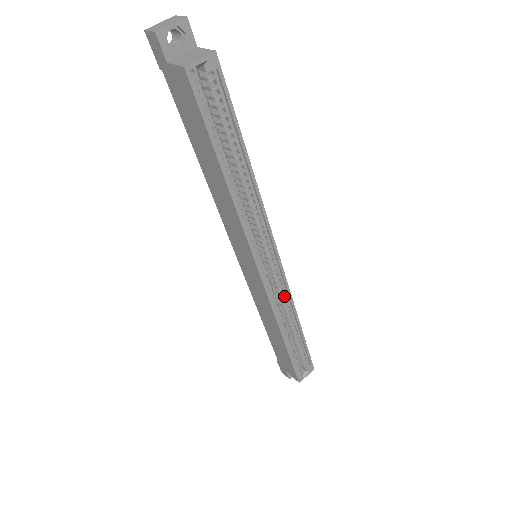
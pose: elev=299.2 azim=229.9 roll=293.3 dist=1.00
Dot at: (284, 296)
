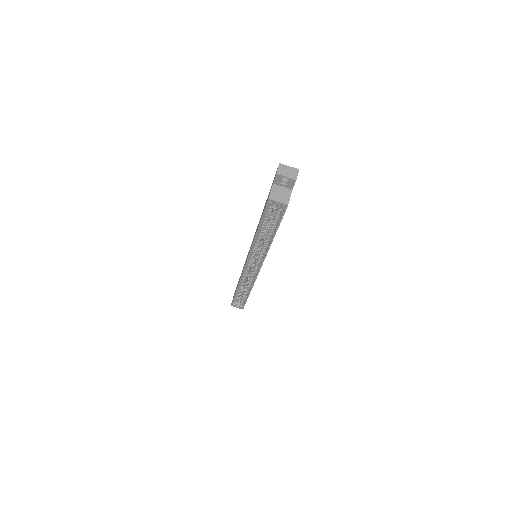
Dot at: (252, 279)
